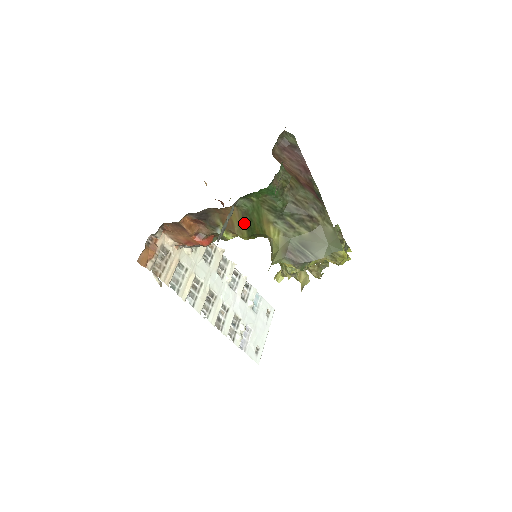
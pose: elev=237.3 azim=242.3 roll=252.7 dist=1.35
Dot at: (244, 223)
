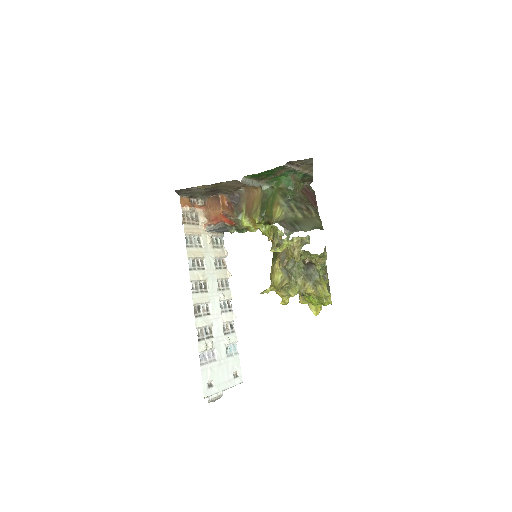
Dot at: (261, 204)
